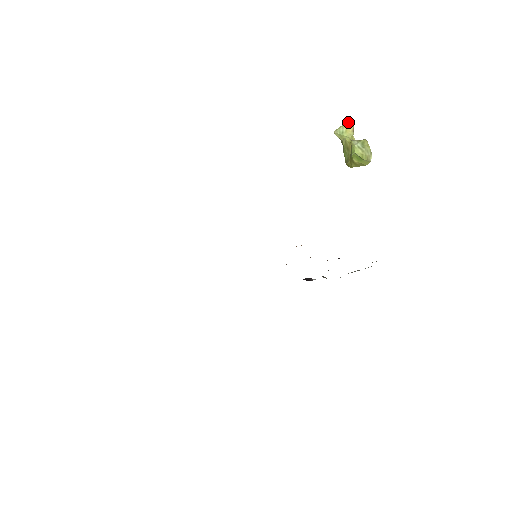
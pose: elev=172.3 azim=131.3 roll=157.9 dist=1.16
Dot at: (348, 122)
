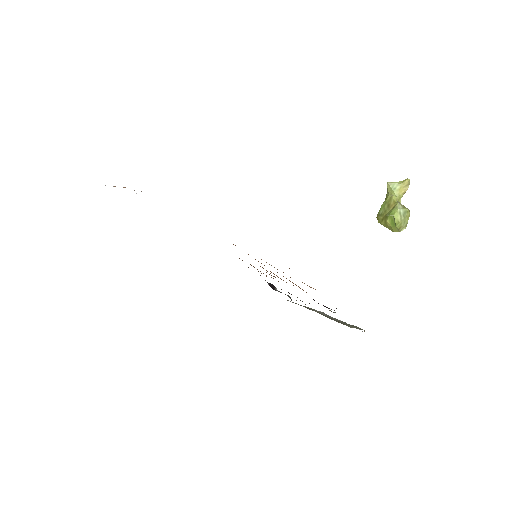
Dot at: (406, 183)
